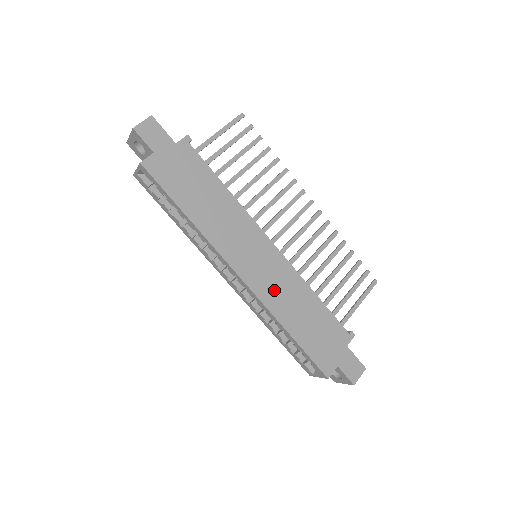
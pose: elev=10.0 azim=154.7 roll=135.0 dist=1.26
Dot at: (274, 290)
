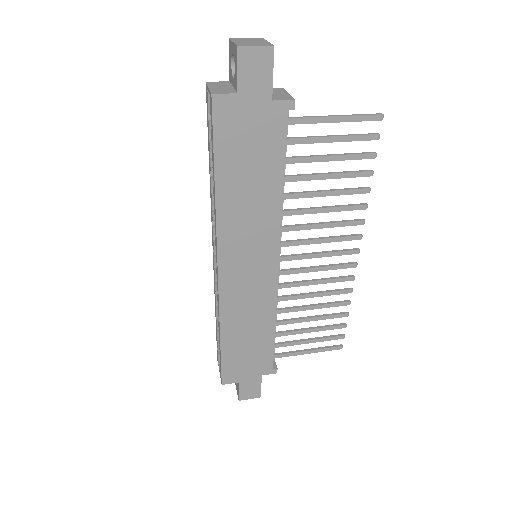
Dot at: (240, 300)
